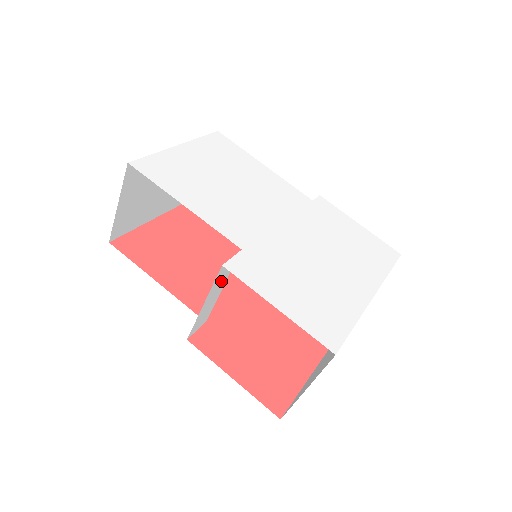
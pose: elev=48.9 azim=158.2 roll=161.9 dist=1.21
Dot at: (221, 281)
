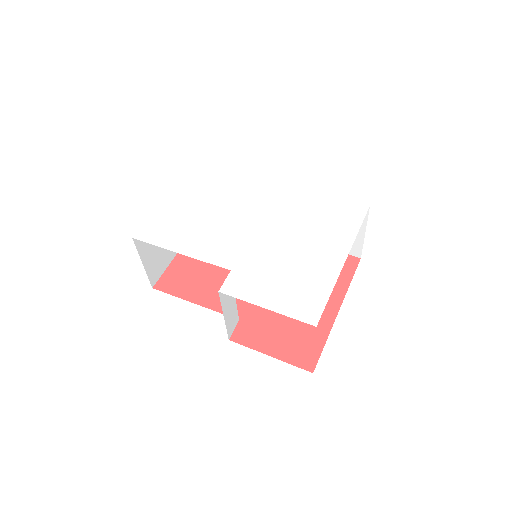
Dot at: (228, 296)
